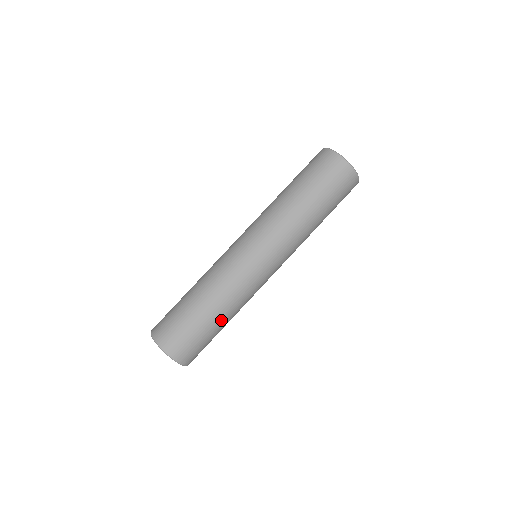
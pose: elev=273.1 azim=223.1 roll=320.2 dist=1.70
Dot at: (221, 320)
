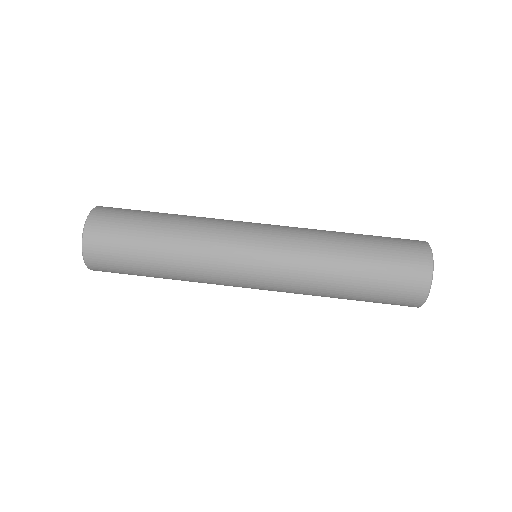
Dot at: (162, 231)
